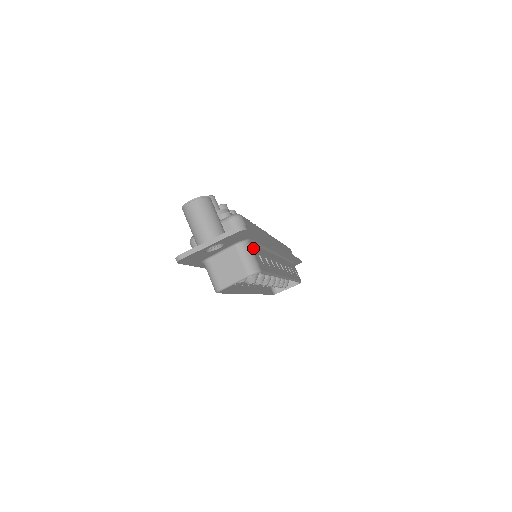
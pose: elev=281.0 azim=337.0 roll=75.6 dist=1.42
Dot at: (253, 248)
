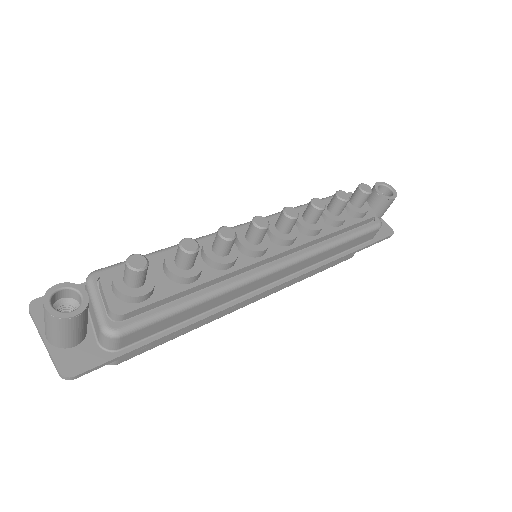
Dot at: occluded
